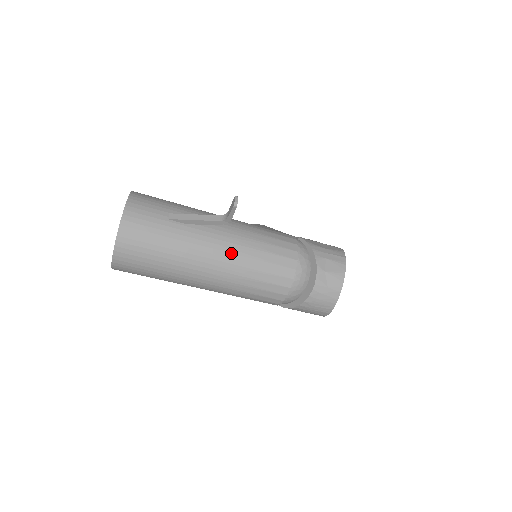
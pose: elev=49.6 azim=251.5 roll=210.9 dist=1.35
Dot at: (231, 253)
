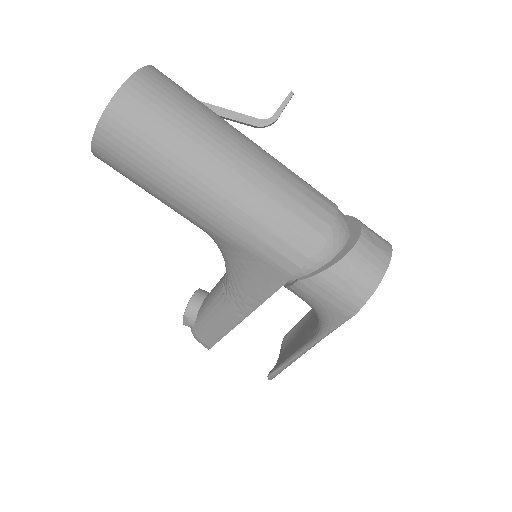
Dot at: (266, 157)
